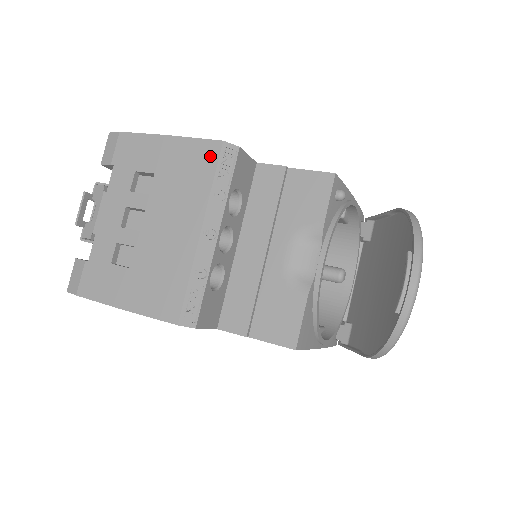
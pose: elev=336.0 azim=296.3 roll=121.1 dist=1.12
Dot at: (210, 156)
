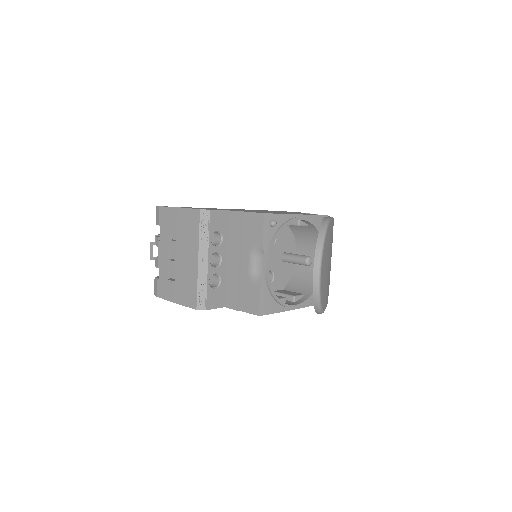
Dot at: (196, 218)
